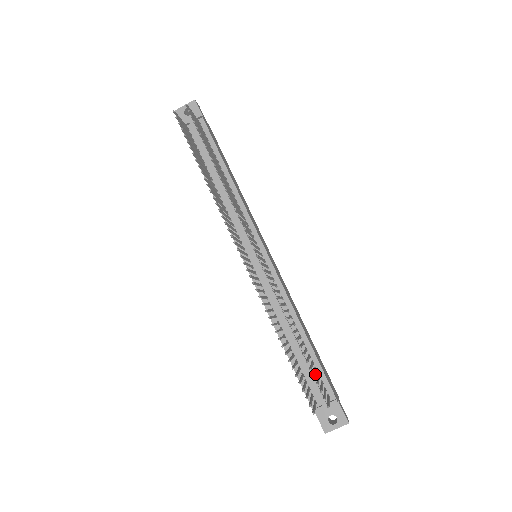
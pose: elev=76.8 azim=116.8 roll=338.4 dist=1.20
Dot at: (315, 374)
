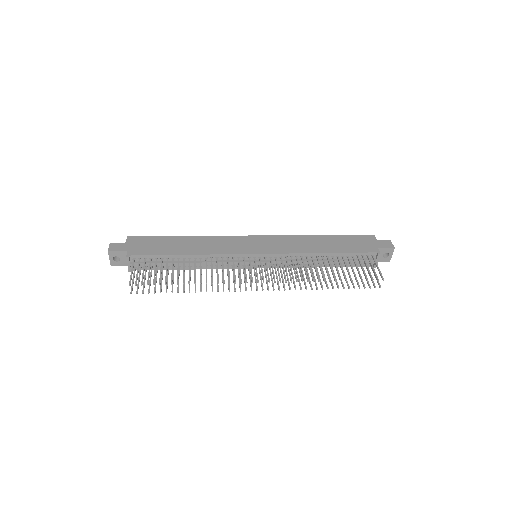
Dot at: (359, 273)
